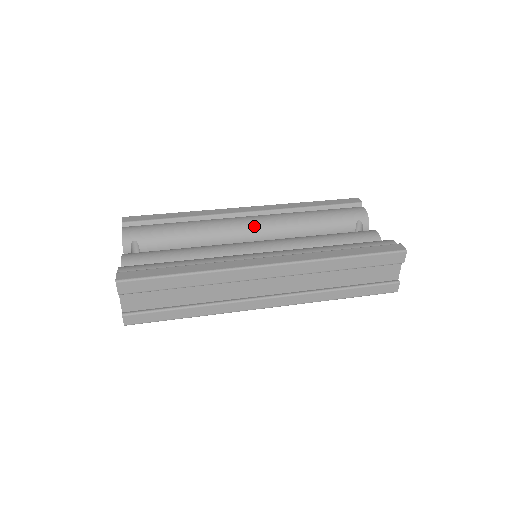
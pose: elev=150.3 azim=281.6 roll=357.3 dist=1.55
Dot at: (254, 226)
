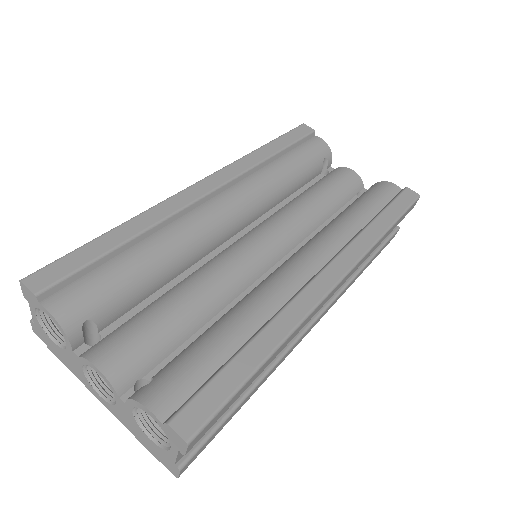
Dot at: (236, 212)
